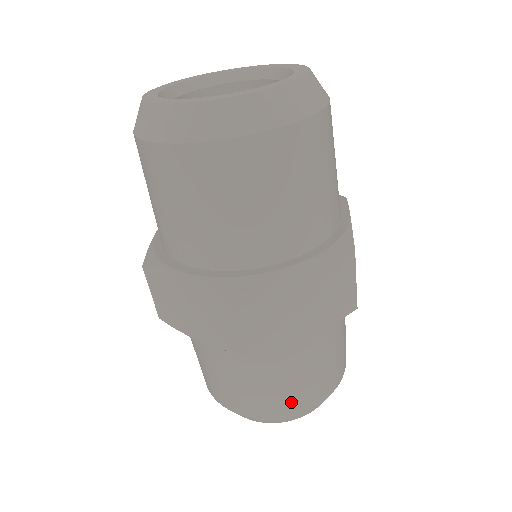
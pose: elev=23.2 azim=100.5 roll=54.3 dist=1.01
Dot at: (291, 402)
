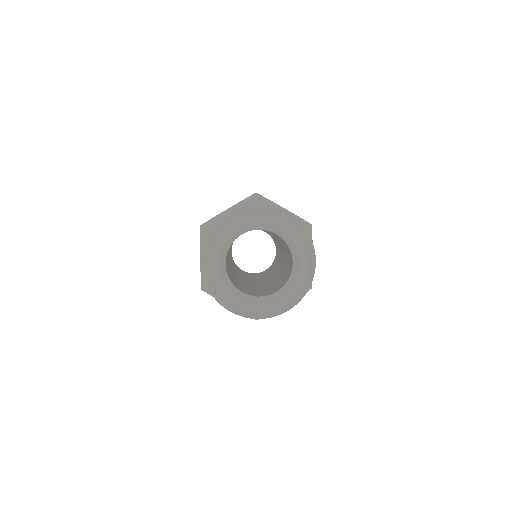
Dot at: occluded
